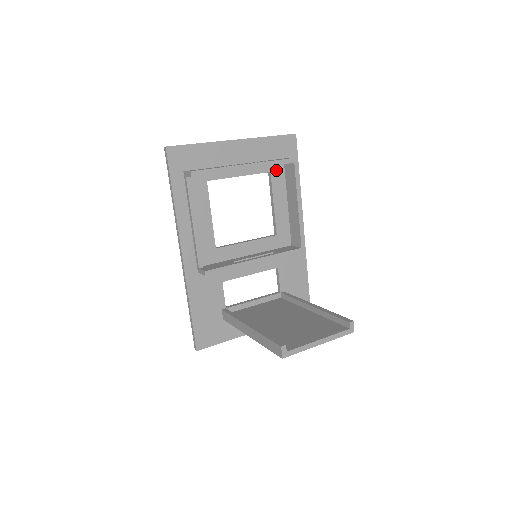
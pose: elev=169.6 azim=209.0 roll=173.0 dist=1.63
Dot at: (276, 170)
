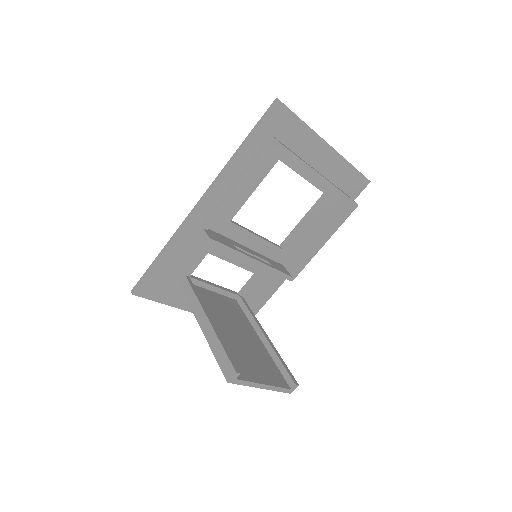
Dot at: (331, 197)
